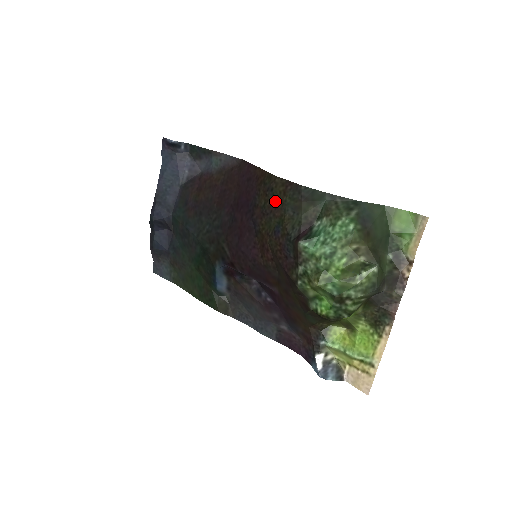
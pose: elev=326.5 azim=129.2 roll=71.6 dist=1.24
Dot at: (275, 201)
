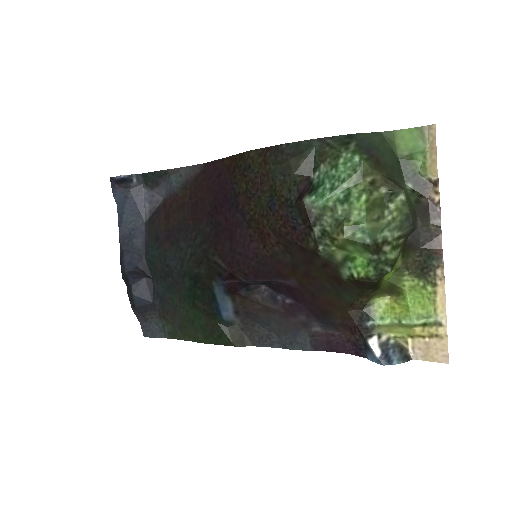
Dot at: (258, 176)
